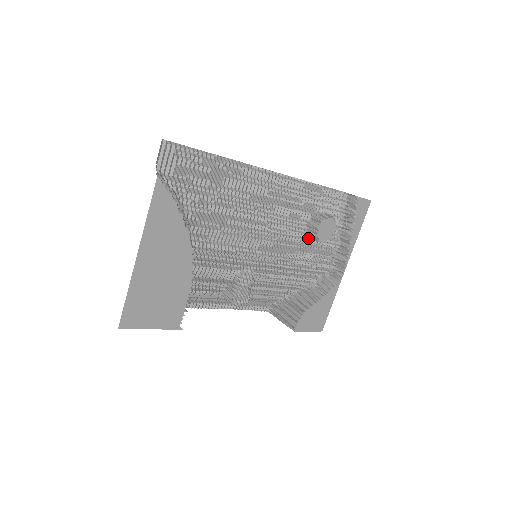
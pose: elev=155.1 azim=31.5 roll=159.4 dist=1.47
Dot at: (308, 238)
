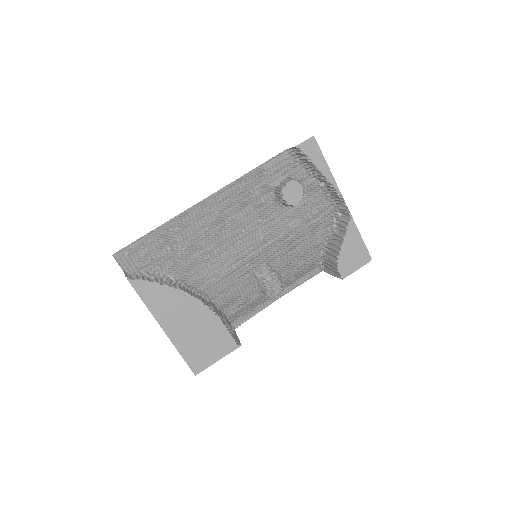
Dot at: (288, 208)
